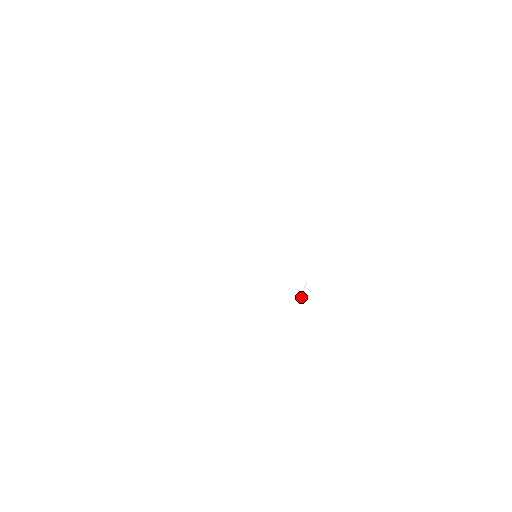
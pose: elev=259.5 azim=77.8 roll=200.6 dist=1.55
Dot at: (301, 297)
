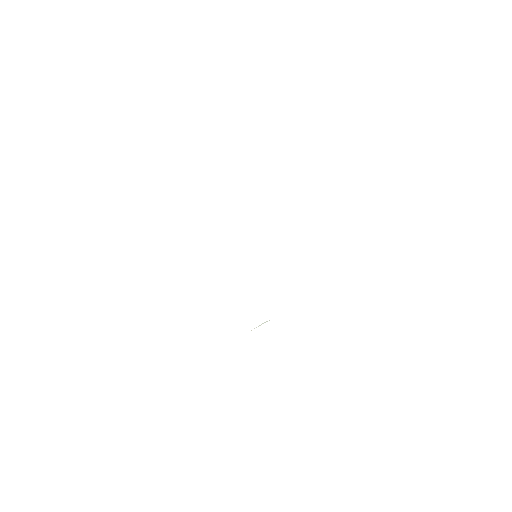
Dot at: occluded
